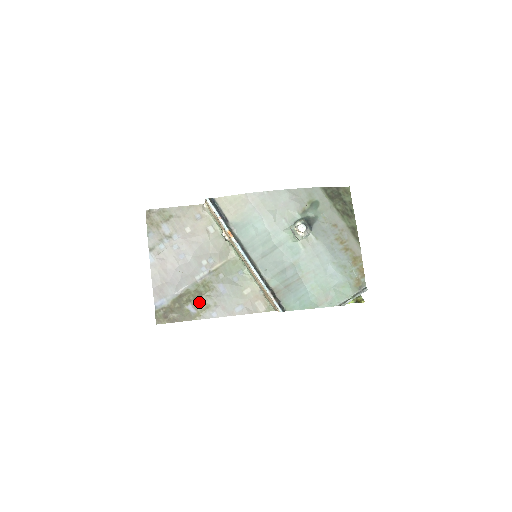
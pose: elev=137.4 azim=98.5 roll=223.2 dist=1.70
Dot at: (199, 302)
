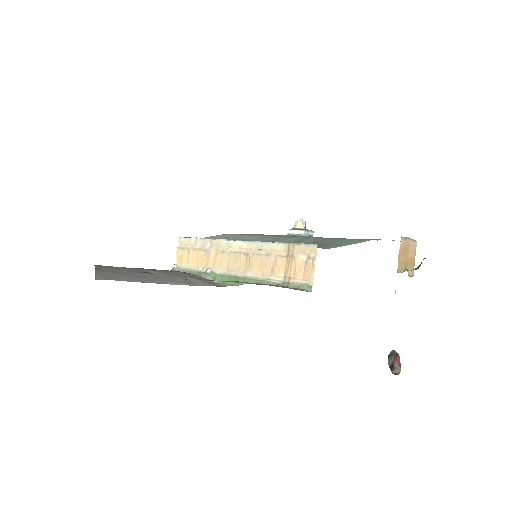
Dot at: occluded
